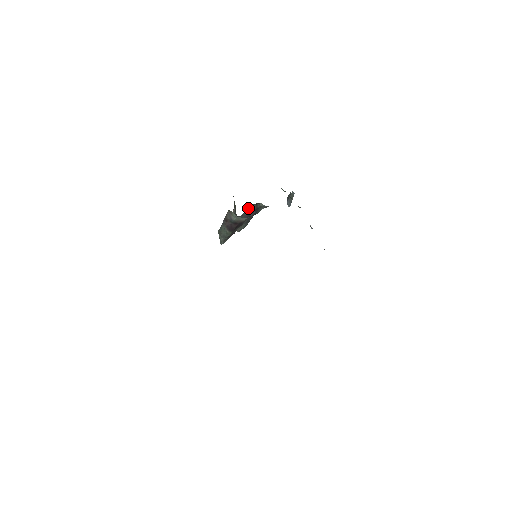
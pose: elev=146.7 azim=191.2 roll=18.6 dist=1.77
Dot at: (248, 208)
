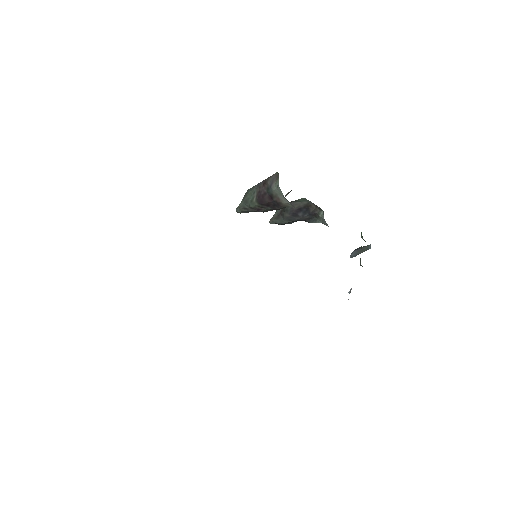
Dot at: (304, 201)
